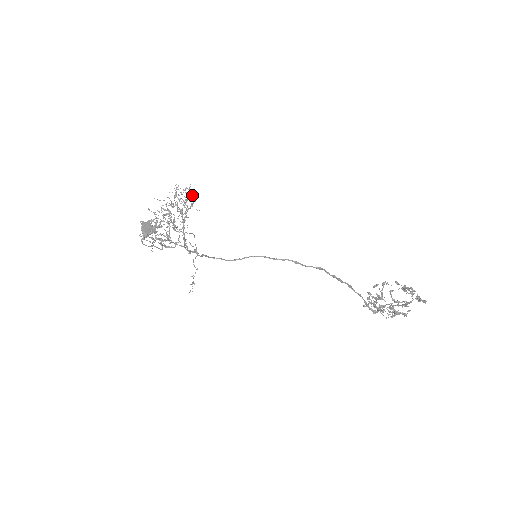
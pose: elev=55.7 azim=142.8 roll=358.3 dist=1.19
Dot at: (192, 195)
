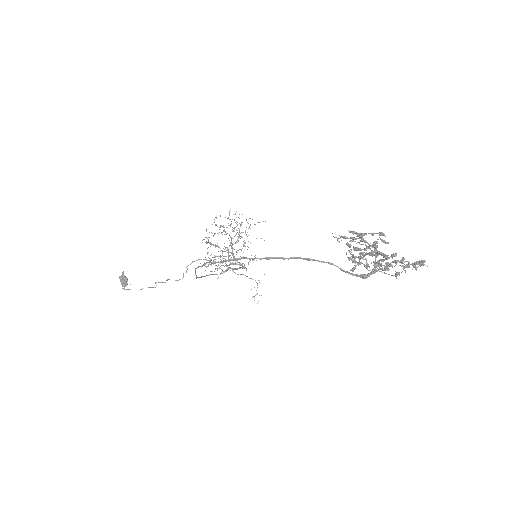
Dot at: occluded
